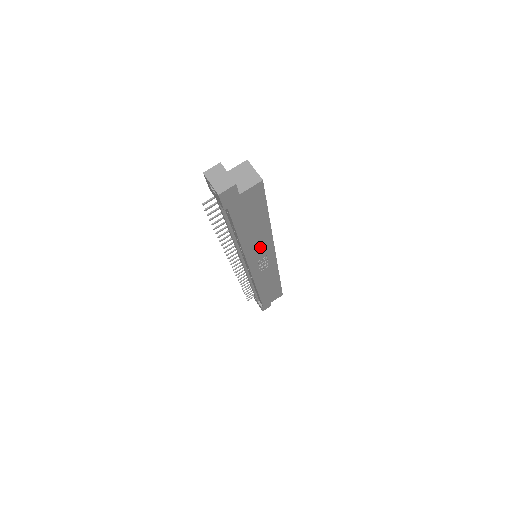
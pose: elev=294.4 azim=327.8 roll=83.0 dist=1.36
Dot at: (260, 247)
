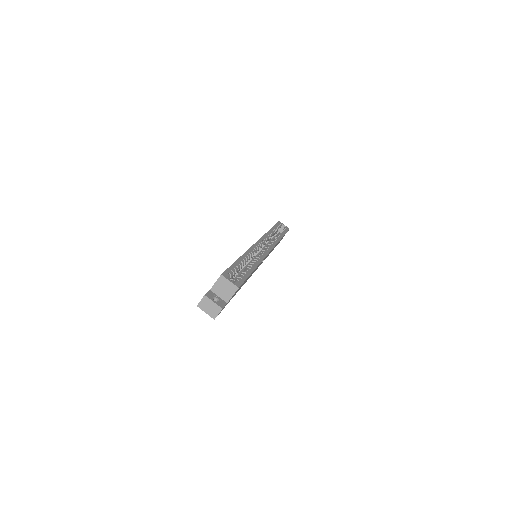
Dot at: (256, 268)
